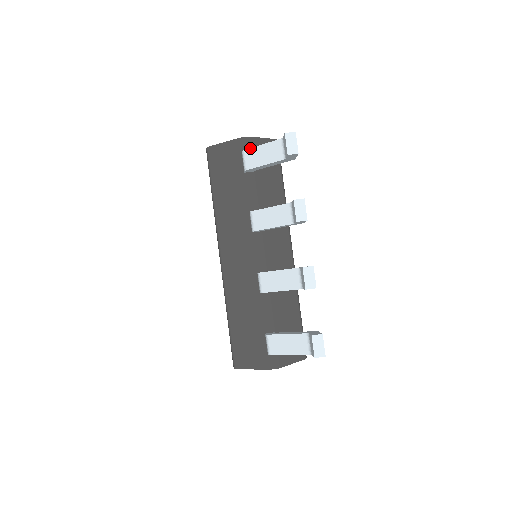
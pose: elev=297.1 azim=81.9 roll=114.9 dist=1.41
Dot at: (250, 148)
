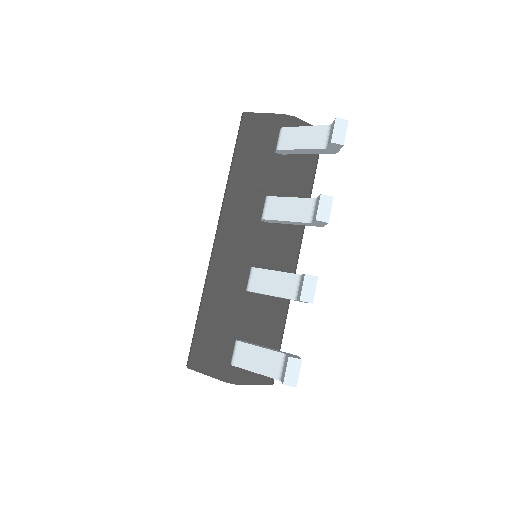
Dot at: (291, 127)
